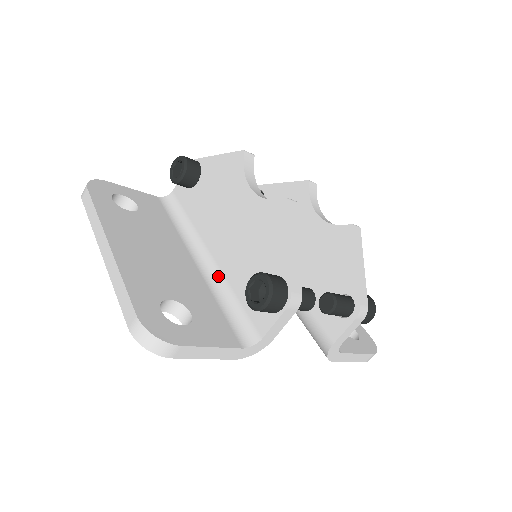
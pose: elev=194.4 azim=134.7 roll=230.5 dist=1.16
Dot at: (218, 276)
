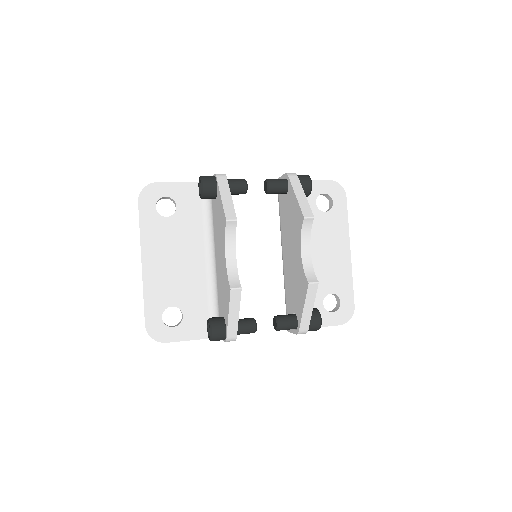
Dot at: (215, 280)
